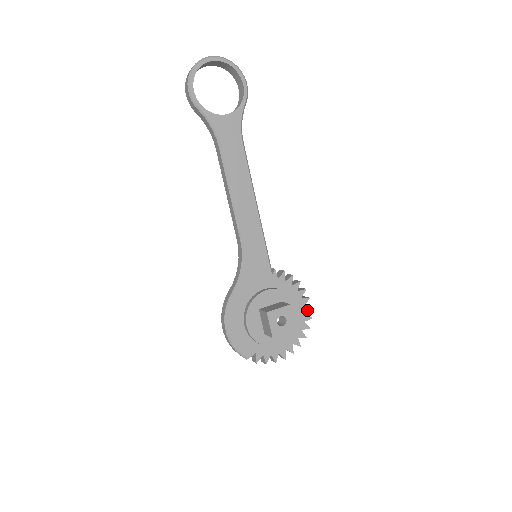
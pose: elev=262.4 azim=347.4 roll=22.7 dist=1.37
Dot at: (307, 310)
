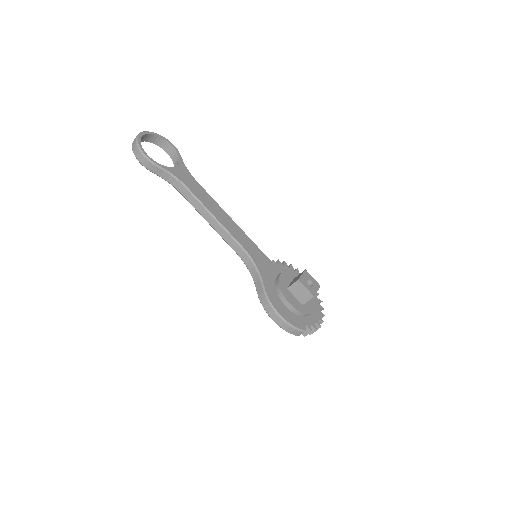
Dot at: occluded
